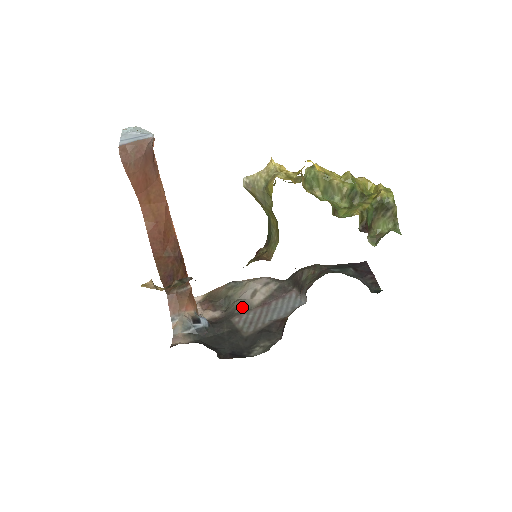
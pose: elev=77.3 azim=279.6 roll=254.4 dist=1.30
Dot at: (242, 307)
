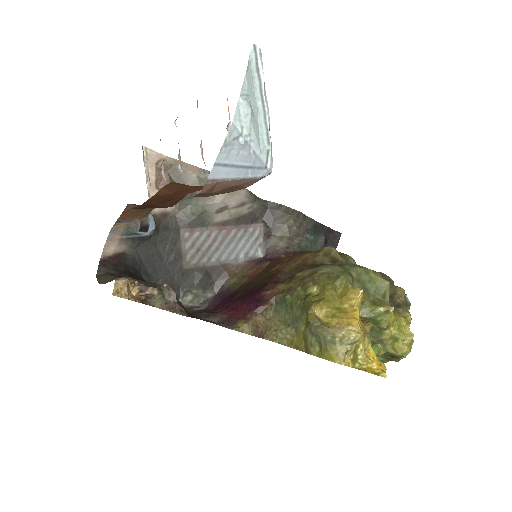
Dot at: (200, 220)
